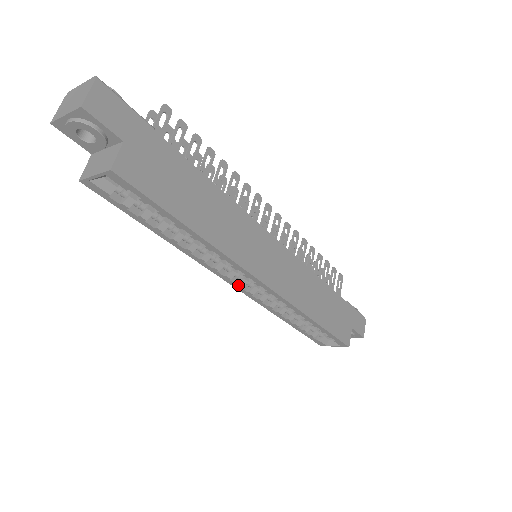
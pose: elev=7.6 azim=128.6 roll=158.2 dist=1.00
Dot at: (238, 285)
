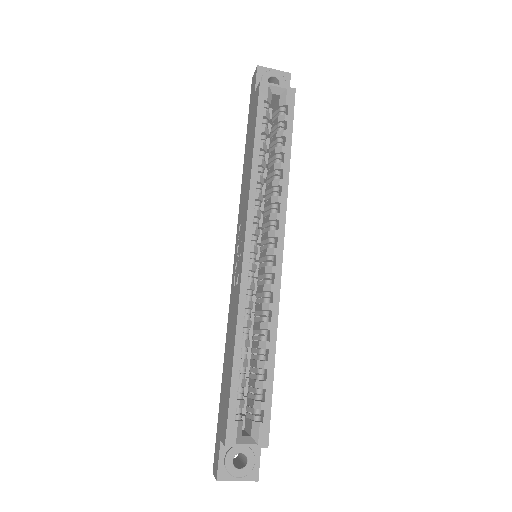
Dot at: (252, 247)
